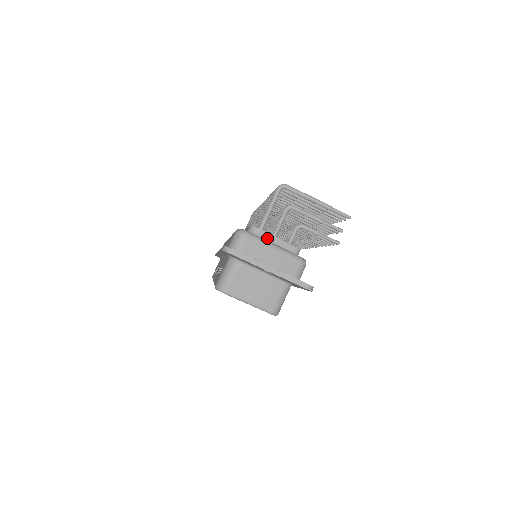
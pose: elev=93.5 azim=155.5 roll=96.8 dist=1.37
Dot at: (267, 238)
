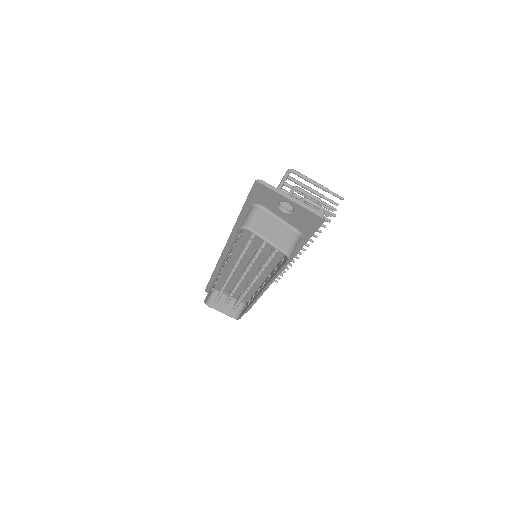
Dot at: occluded
